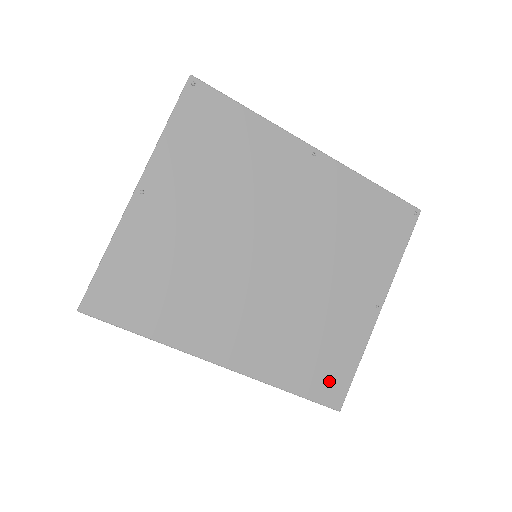
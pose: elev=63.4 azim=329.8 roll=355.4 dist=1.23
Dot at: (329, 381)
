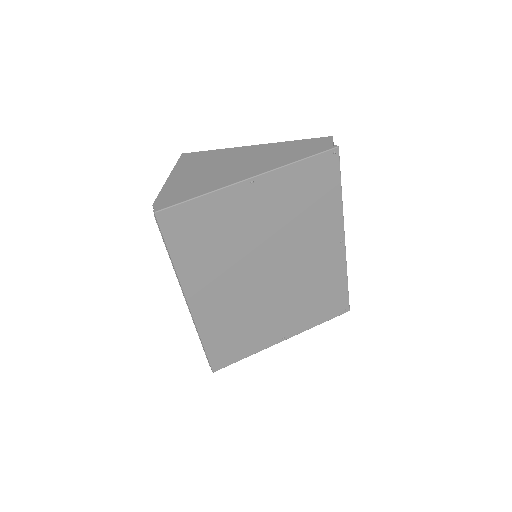
Dot at: (225, 354)
